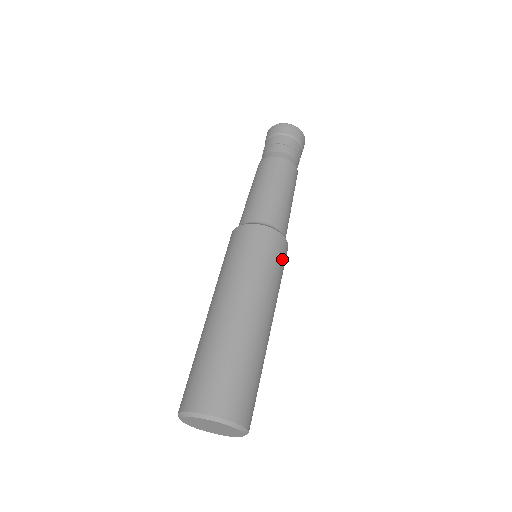
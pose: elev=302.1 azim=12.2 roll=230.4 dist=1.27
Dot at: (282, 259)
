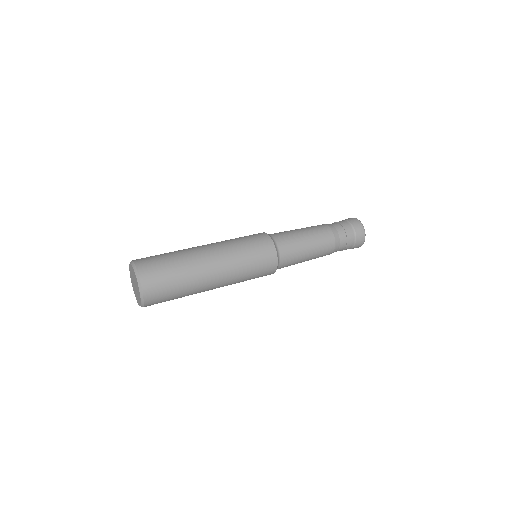
Dot at: (262, 259)
